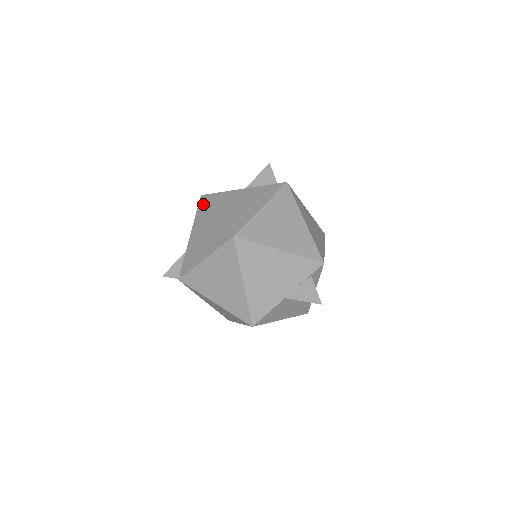
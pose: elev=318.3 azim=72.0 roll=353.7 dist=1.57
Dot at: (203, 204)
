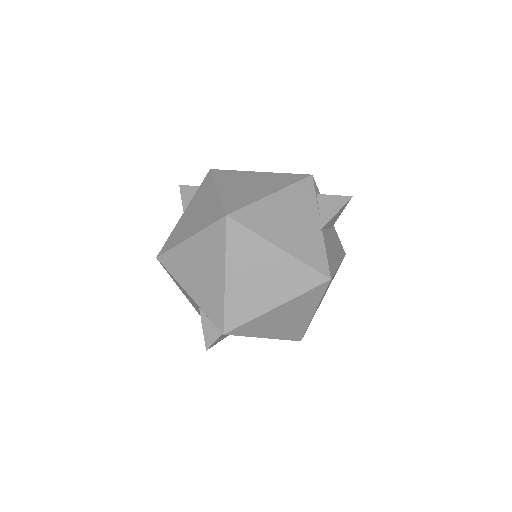
Dot at: (167, 257)
